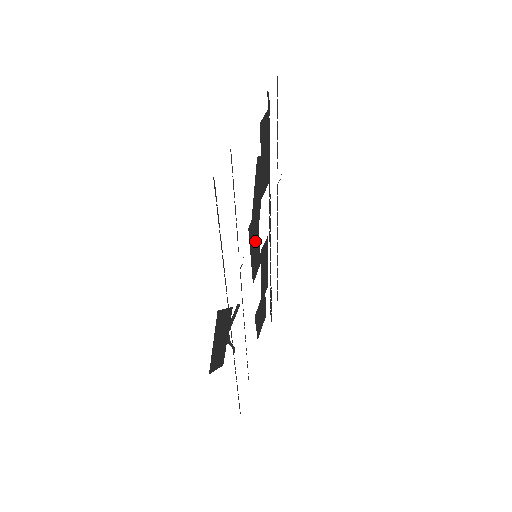
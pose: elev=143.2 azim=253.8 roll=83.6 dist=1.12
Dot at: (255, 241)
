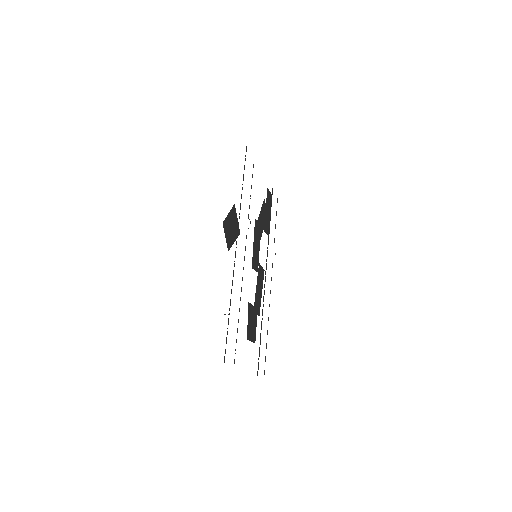
Dot at: (257, 242)
